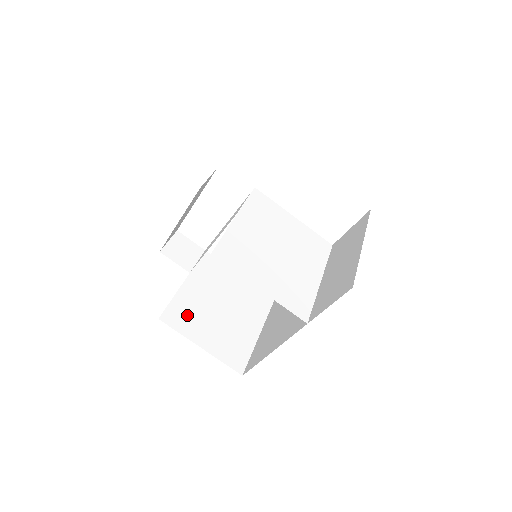
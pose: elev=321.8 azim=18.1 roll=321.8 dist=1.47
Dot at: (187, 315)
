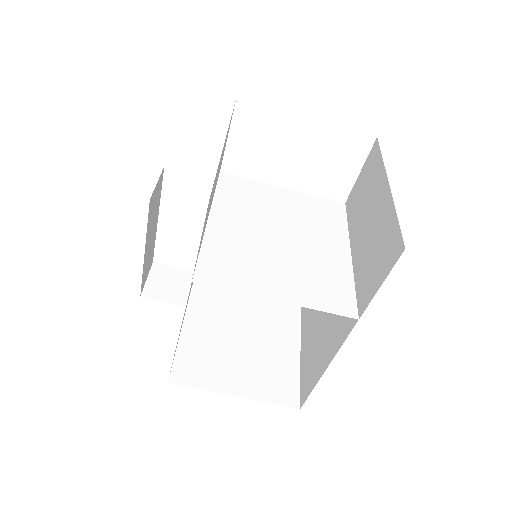
Dot at: (202, 362)
